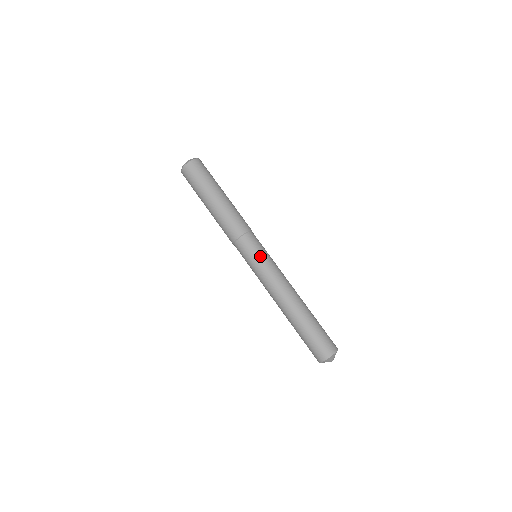
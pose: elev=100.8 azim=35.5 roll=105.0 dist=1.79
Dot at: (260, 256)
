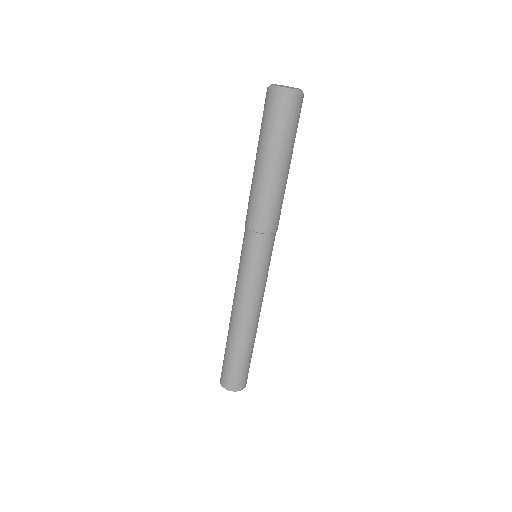
Dot at: (264, 268)
